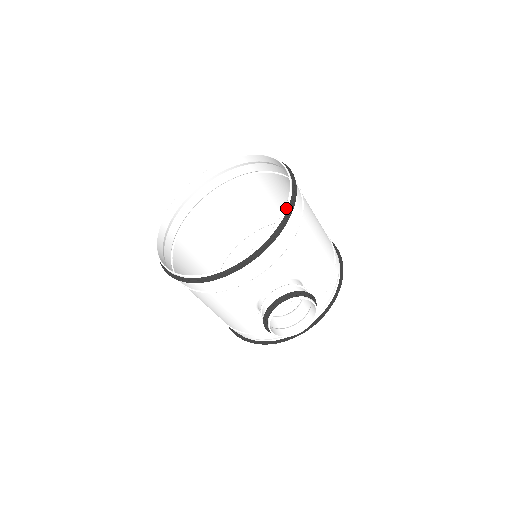
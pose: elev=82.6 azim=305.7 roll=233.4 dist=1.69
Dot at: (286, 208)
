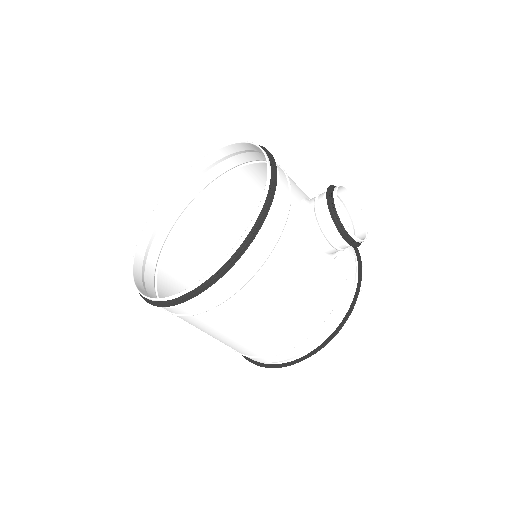
Dot at: (252, 143)
